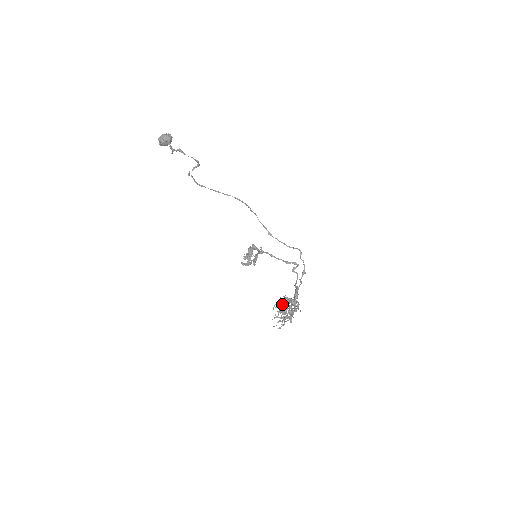
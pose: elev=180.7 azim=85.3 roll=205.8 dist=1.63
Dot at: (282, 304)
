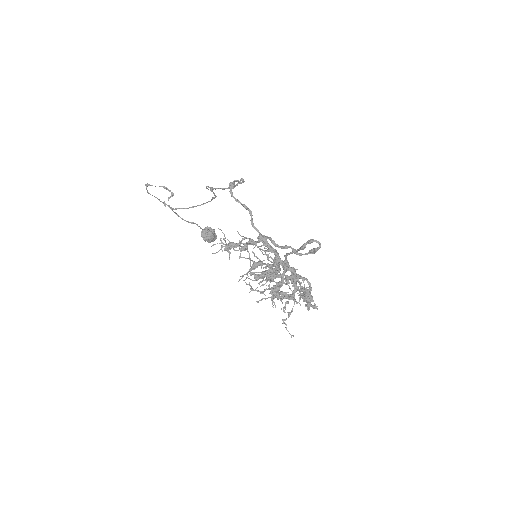
Dot at: (299, 297)
